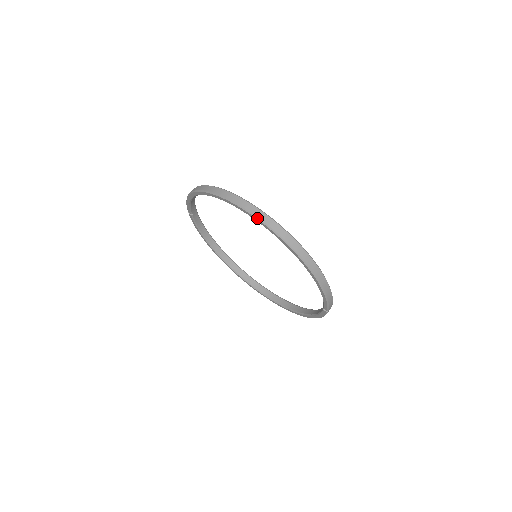
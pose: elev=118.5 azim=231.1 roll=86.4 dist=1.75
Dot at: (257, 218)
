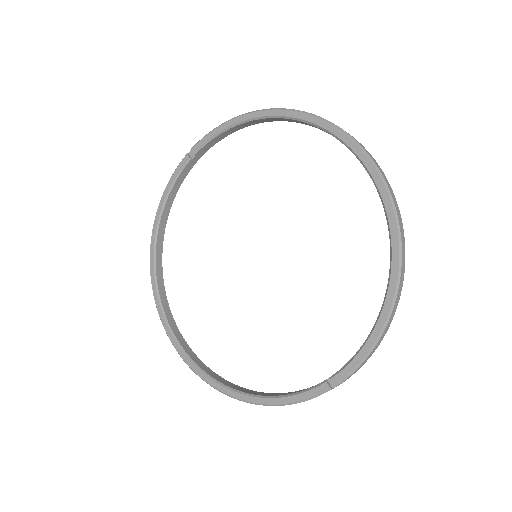
Dot at: (376, 166)
